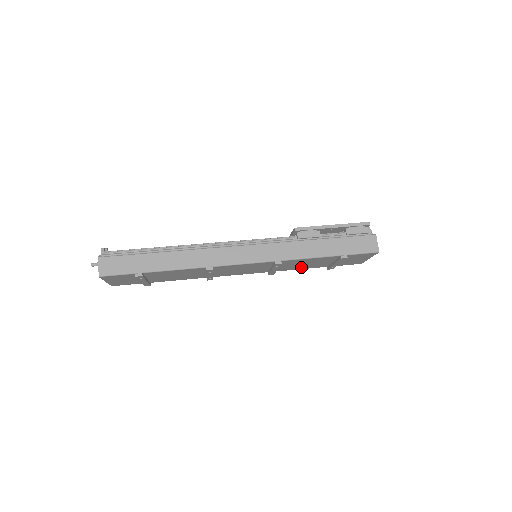
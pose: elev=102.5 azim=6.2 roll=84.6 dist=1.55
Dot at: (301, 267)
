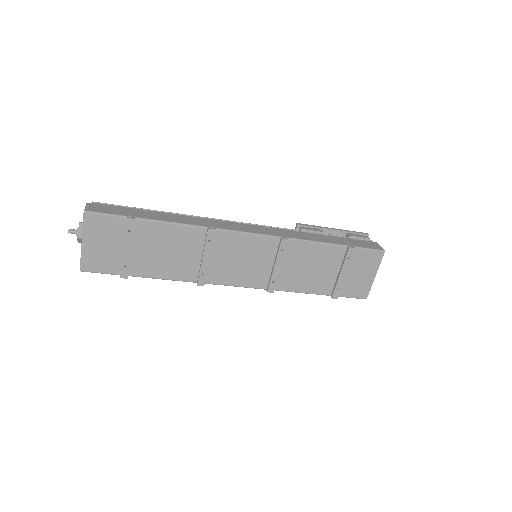
Dot at: (304, 283)
